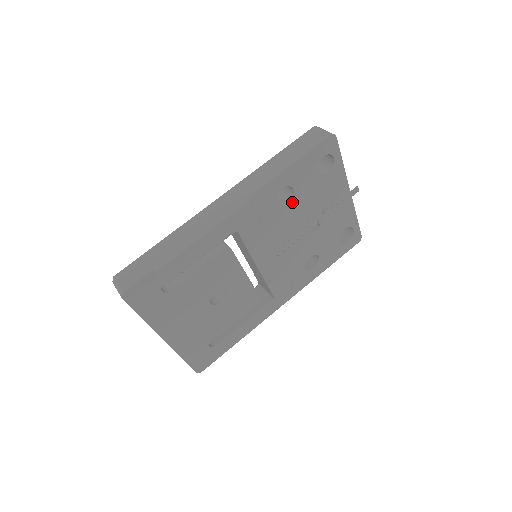
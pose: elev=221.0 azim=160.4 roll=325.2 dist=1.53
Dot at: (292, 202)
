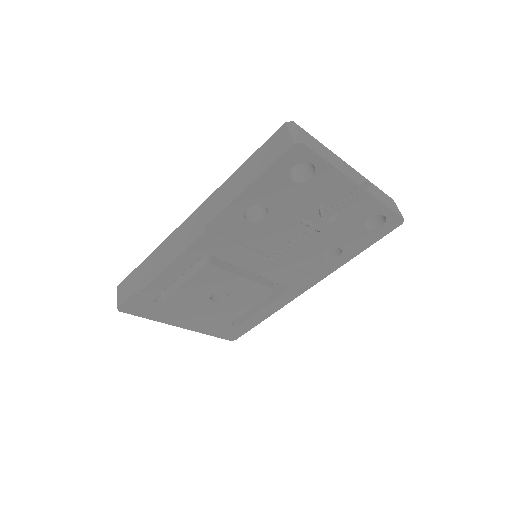
Dot at: (269, 215)
